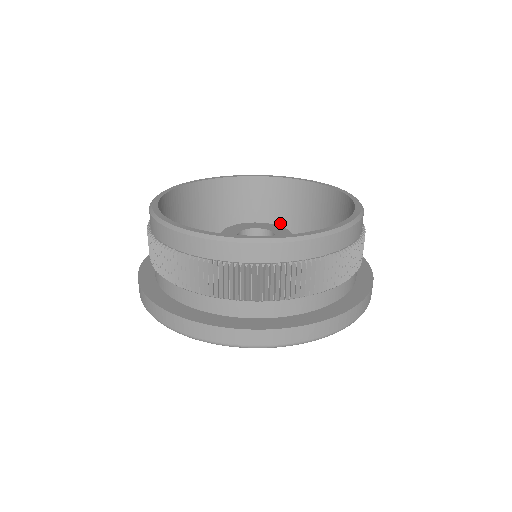
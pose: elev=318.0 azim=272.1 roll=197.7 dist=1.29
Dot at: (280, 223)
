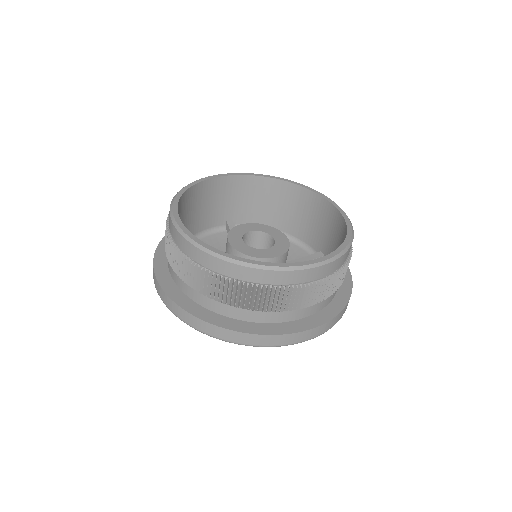
Dot at: (250, 213)
